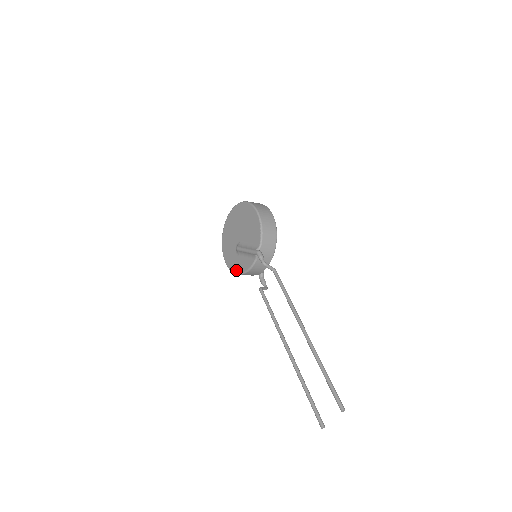
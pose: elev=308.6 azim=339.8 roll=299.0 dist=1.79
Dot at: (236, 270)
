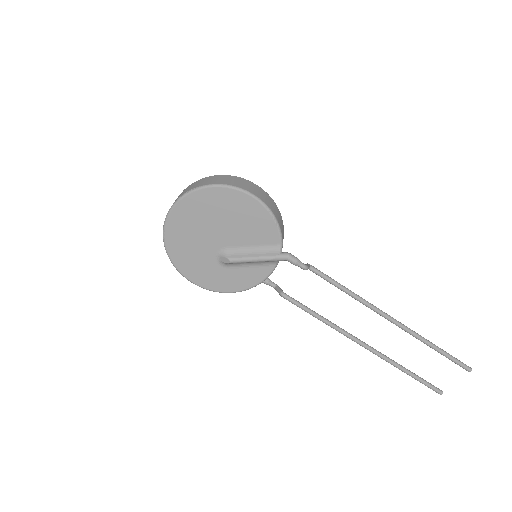
Dot at: (231, 288)
